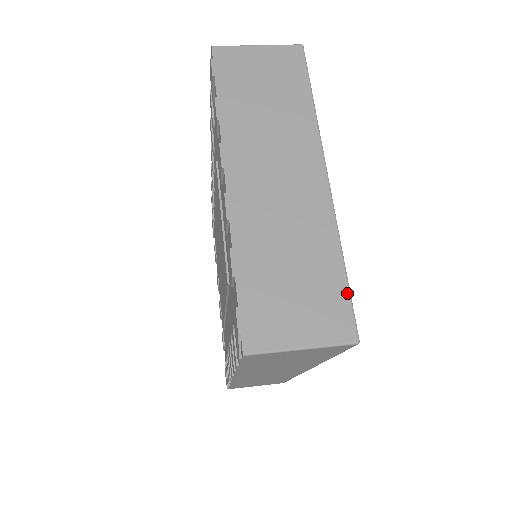
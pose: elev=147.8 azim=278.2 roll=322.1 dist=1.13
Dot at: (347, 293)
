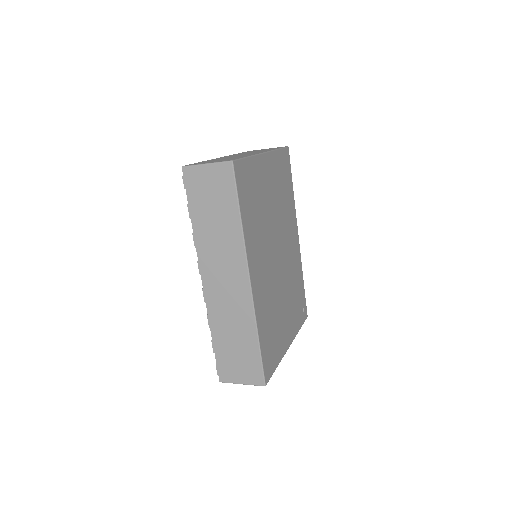
Dot at: (241, 158)
